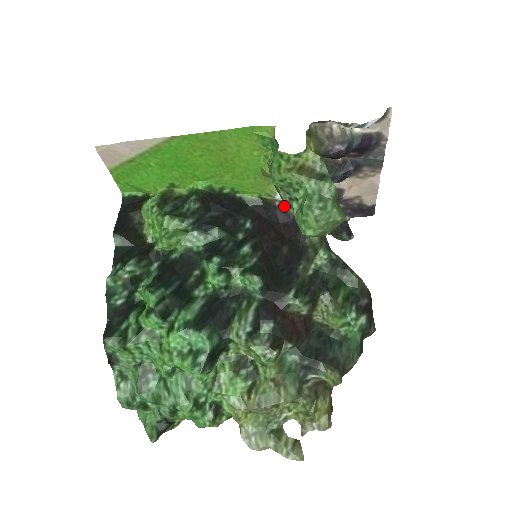
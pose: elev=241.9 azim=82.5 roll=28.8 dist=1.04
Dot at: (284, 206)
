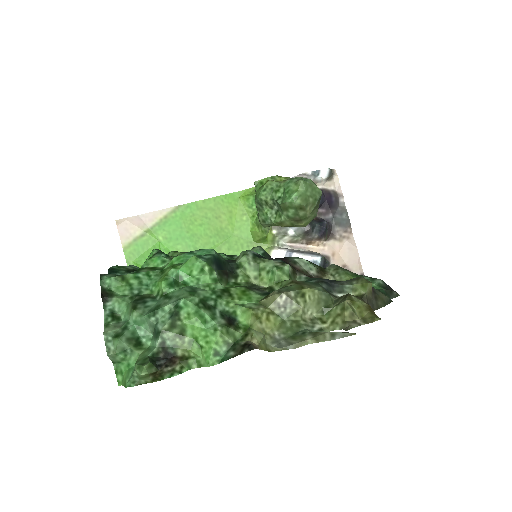
Dot at: occluded
